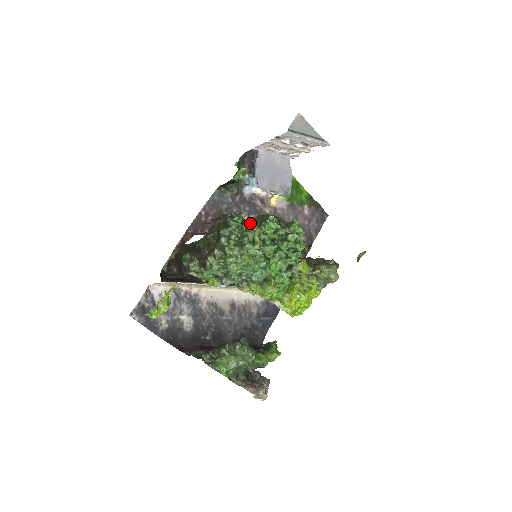
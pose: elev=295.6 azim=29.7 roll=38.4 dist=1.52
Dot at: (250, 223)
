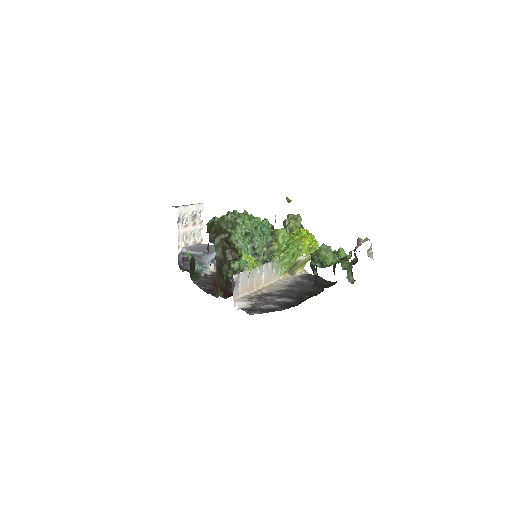
Dot at: occluded
